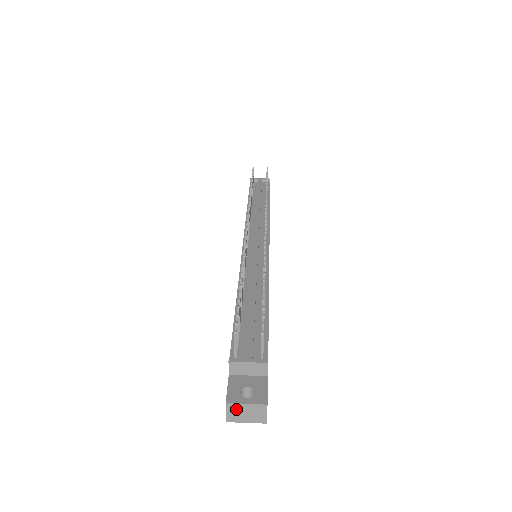
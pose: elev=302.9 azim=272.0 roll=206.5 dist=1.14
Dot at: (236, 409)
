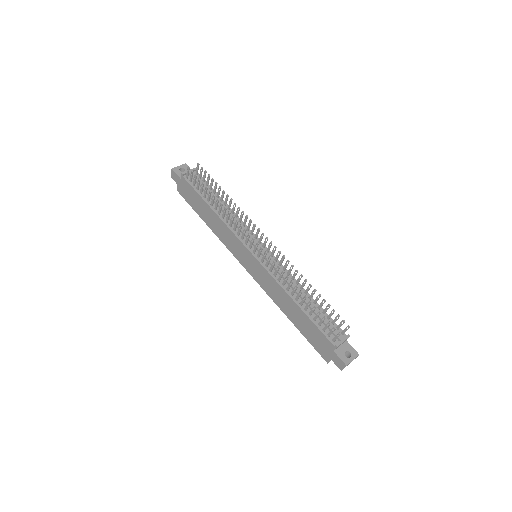
Dot at: occluded
